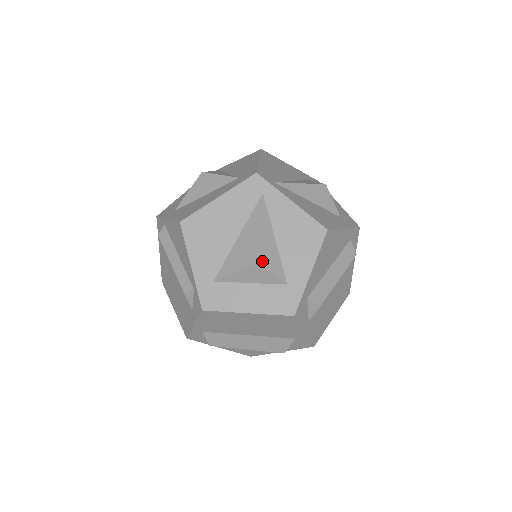
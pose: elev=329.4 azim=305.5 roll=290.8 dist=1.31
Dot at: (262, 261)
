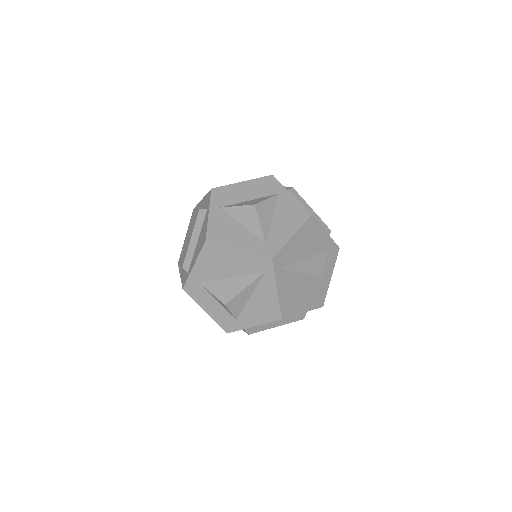
Dot at: (230, 305)
